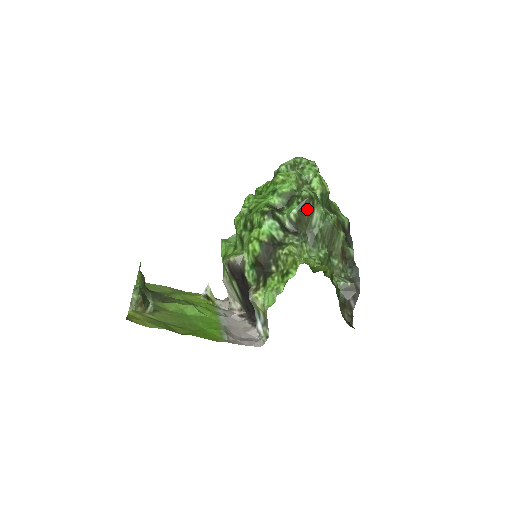
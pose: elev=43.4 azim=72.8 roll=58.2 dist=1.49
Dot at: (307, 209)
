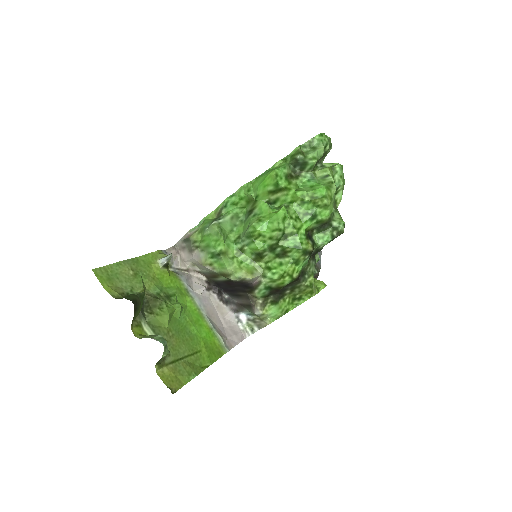
Dot at: occluded
